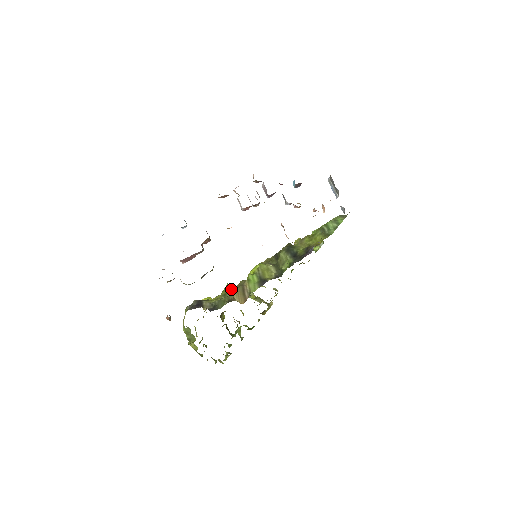
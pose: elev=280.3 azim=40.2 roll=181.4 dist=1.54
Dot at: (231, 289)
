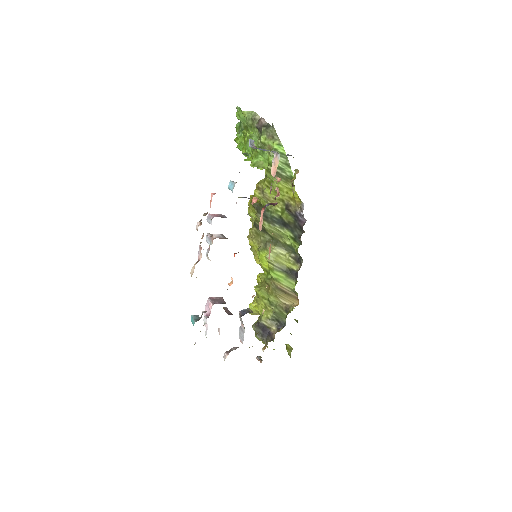
Dot at: (269, 295)
